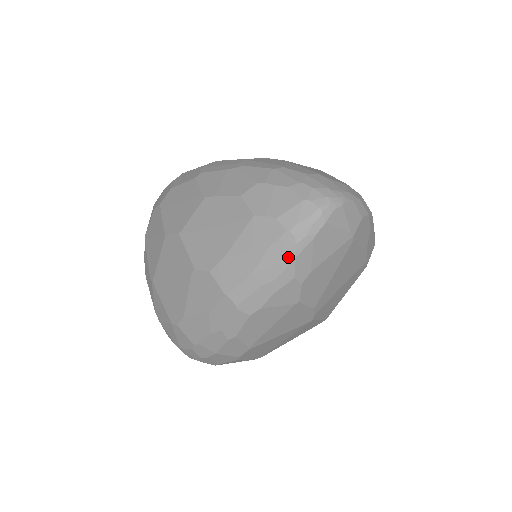
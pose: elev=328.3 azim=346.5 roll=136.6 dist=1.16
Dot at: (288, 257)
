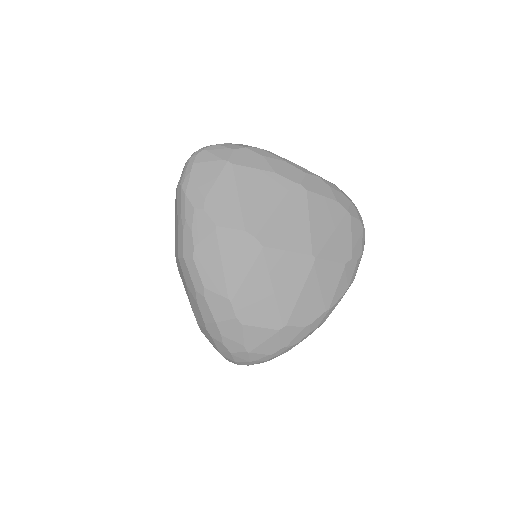
Dot at: (183, 198)
